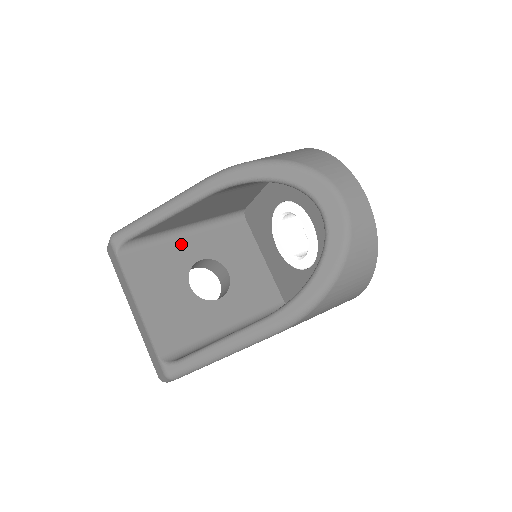
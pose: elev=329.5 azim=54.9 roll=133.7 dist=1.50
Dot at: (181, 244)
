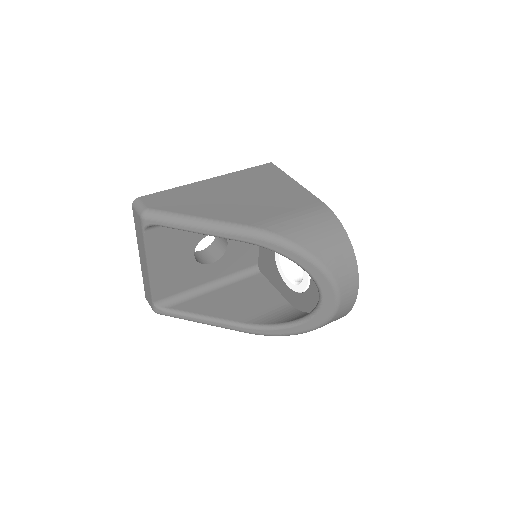
Dot at: occluded
